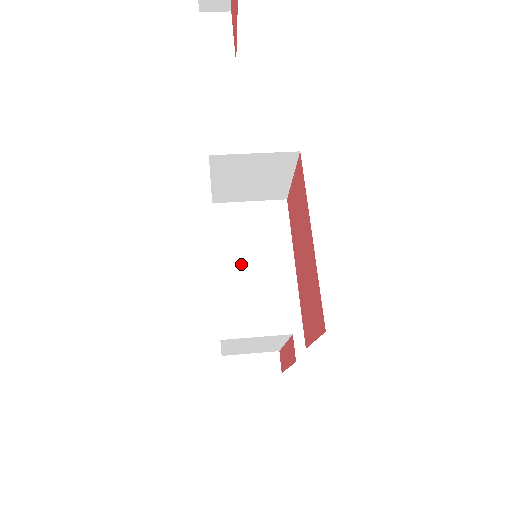
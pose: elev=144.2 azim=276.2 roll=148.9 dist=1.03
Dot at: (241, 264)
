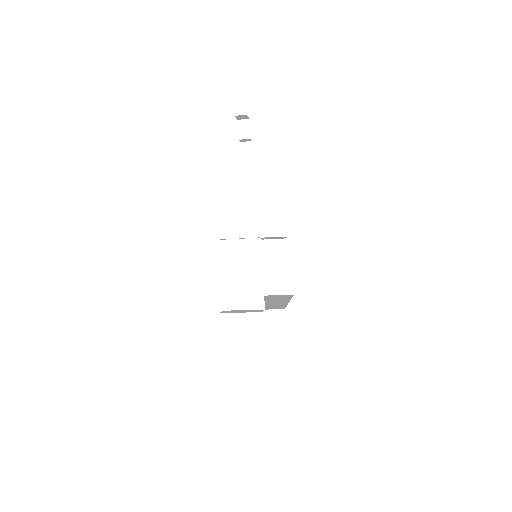
Dot at: occluded
